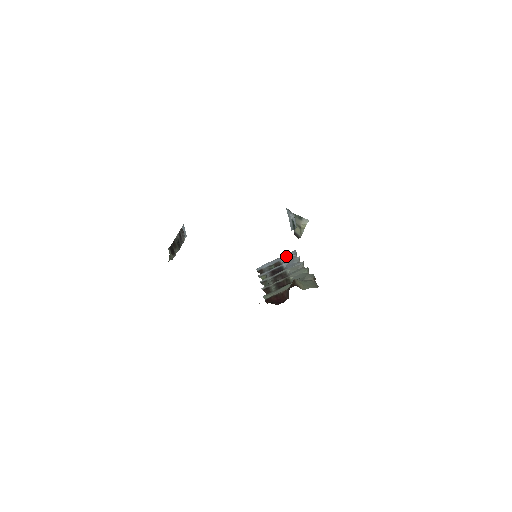
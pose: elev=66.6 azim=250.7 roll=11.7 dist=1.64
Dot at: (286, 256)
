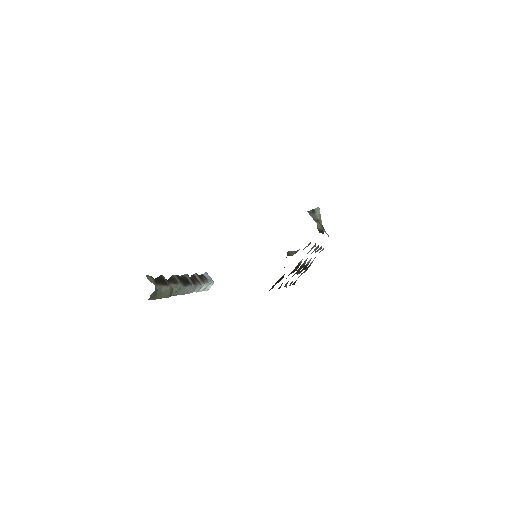
Dot at: occluded
